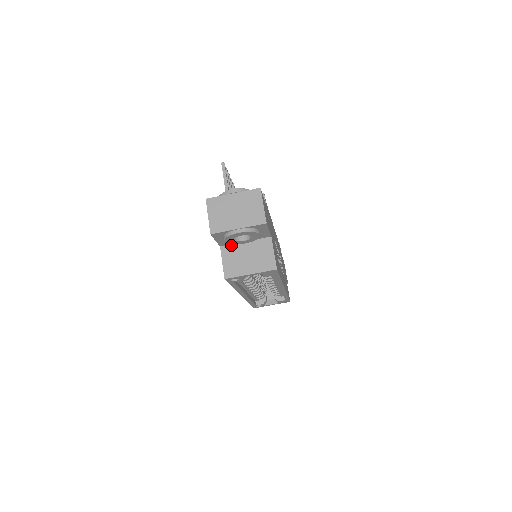
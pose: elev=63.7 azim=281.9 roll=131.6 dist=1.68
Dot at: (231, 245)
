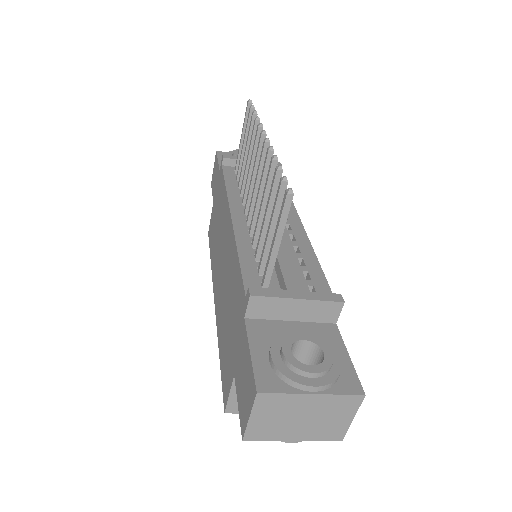
Dot at: occluded
